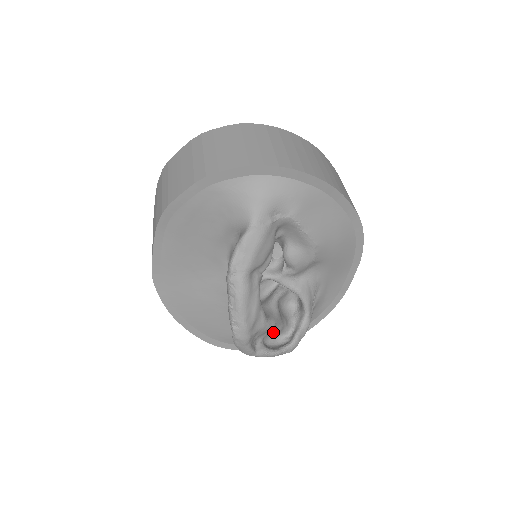
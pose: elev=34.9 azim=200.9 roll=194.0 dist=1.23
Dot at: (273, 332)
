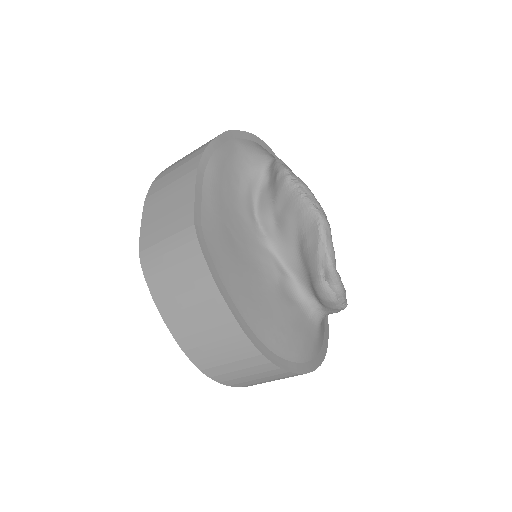
Dot at: occluded
